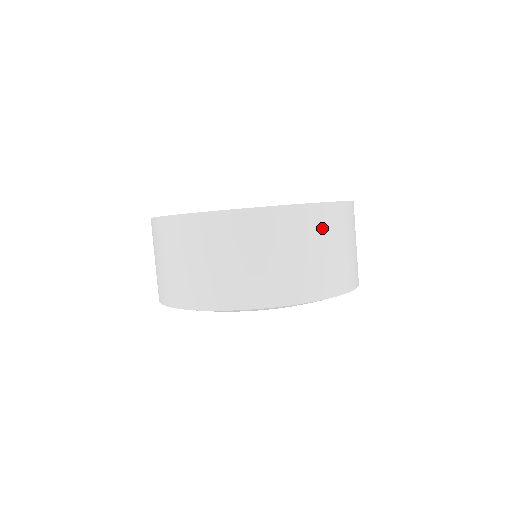
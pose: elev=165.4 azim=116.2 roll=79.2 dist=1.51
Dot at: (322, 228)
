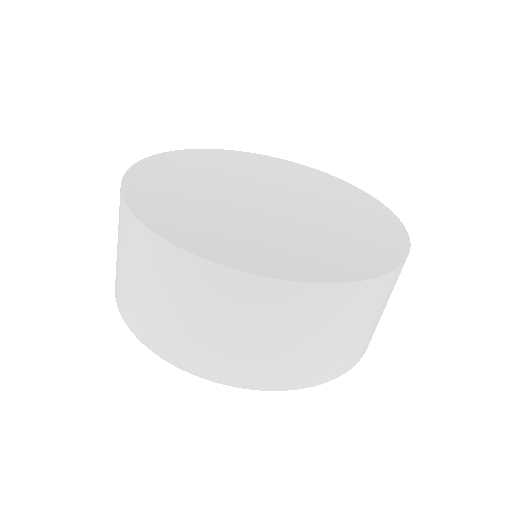
Dot at: occluded
